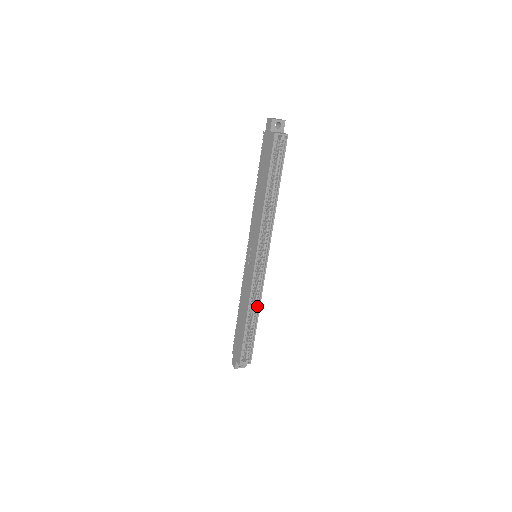
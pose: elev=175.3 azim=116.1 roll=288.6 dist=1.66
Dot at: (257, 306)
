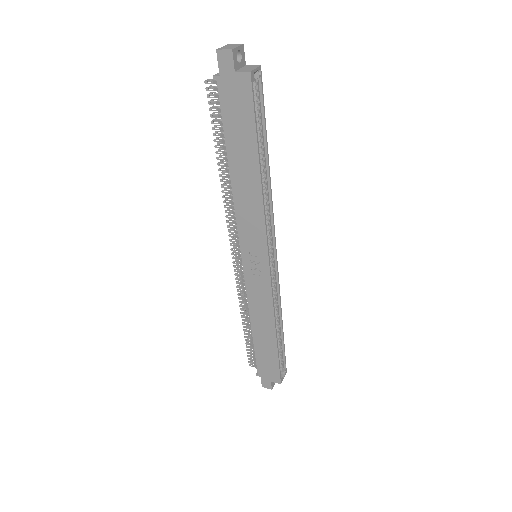
Dot at: (278, 311)
